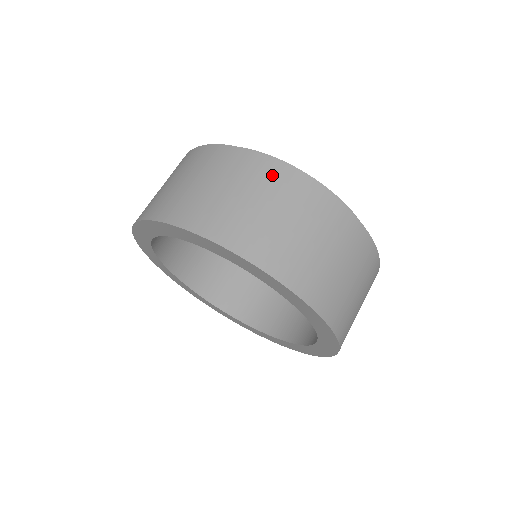
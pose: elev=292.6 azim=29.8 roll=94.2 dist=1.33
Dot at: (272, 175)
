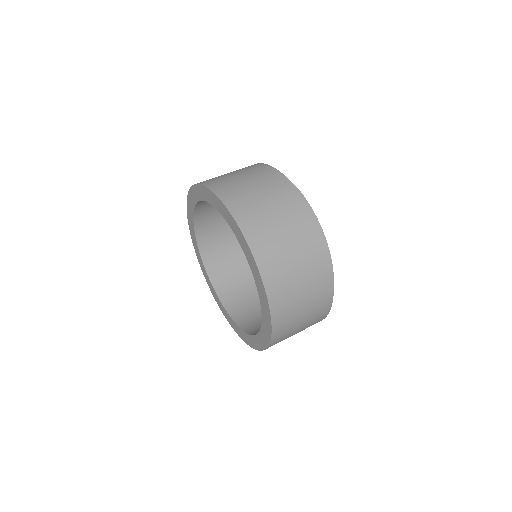
Dot at: (305, 223)
